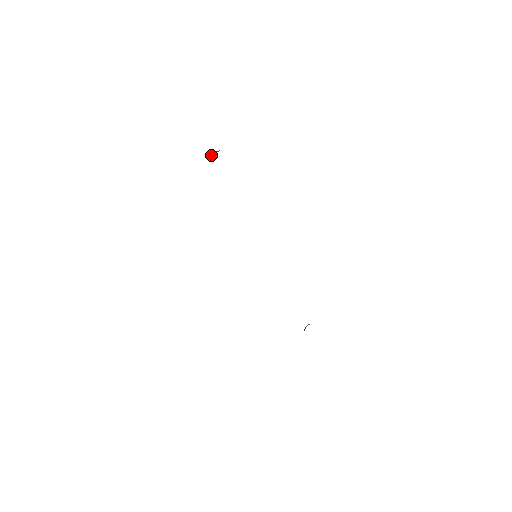
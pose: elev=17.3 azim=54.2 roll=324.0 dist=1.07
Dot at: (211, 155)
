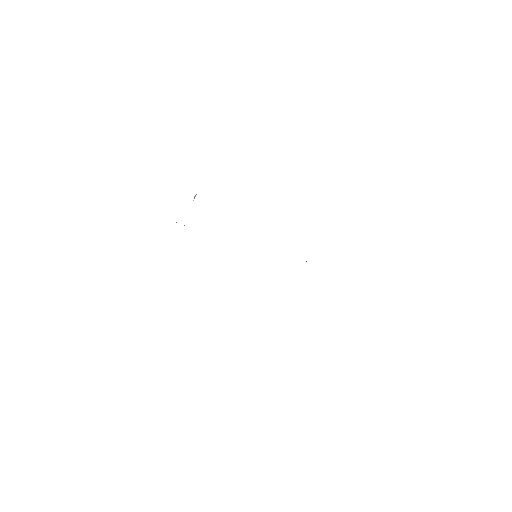
Dot at: occluded
